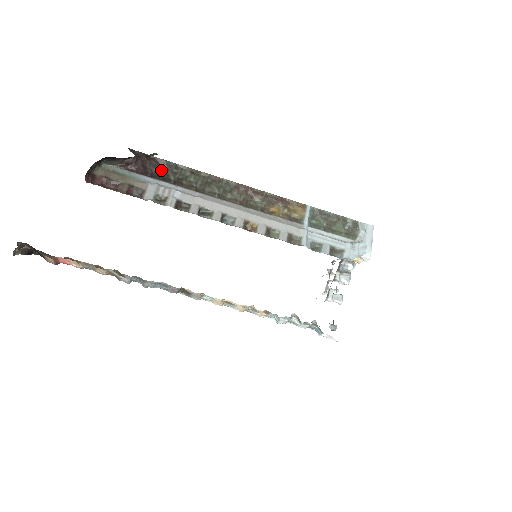
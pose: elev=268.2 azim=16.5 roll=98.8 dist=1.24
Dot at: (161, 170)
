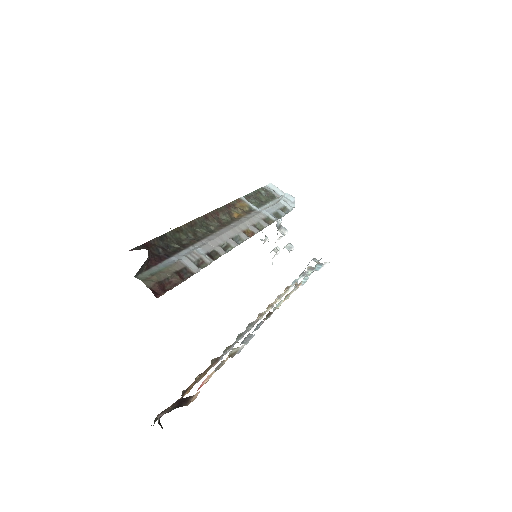
Dot at: (163, 248)
